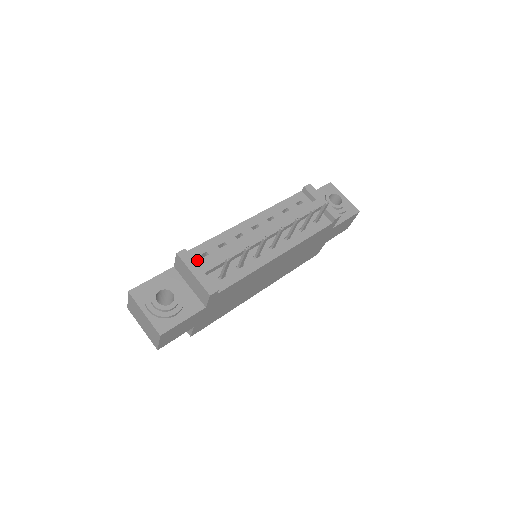
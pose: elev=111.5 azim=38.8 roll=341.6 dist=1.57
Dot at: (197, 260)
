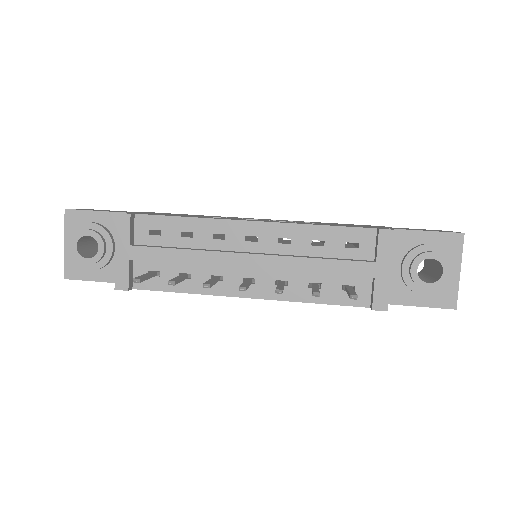
Dot at: (142, 233)
